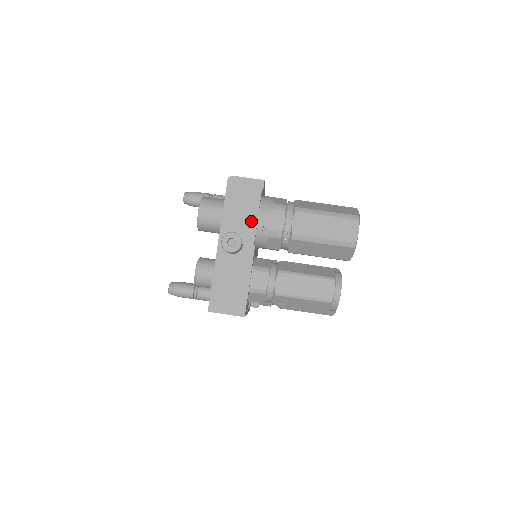
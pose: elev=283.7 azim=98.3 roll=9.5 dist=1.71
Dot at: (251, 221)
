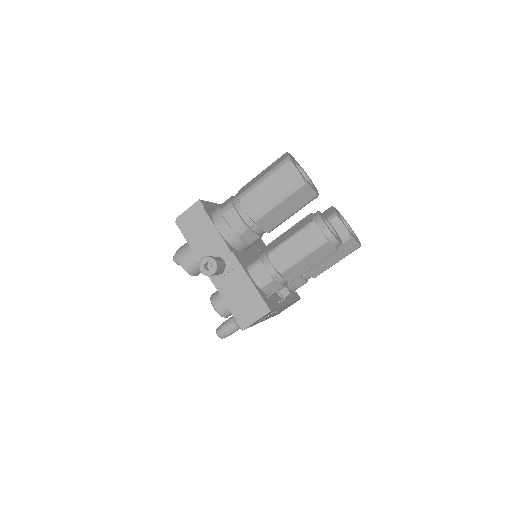
Dot at: (215, 237)
